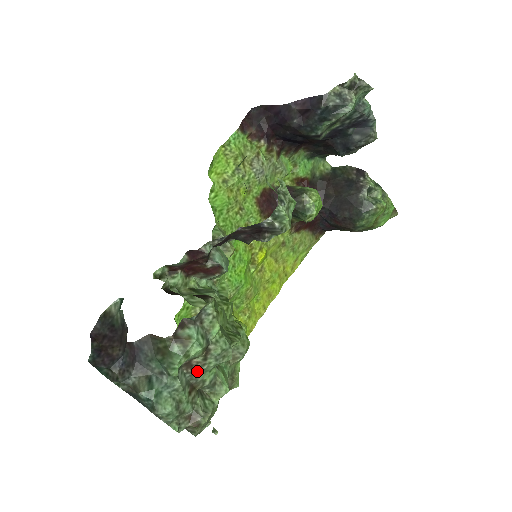
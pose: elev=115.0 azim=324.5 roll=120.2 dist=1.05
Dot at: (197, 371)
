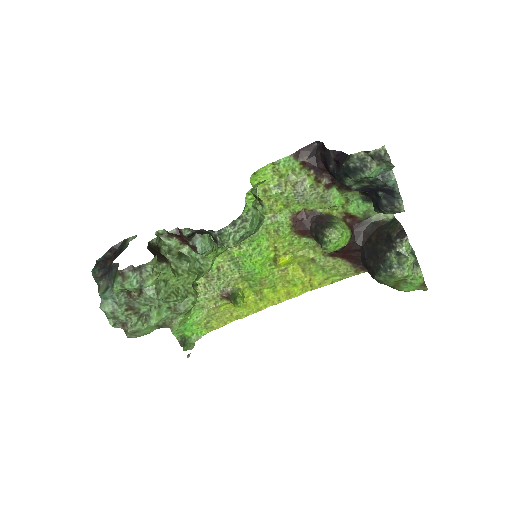
Dot at: (133, 300)
